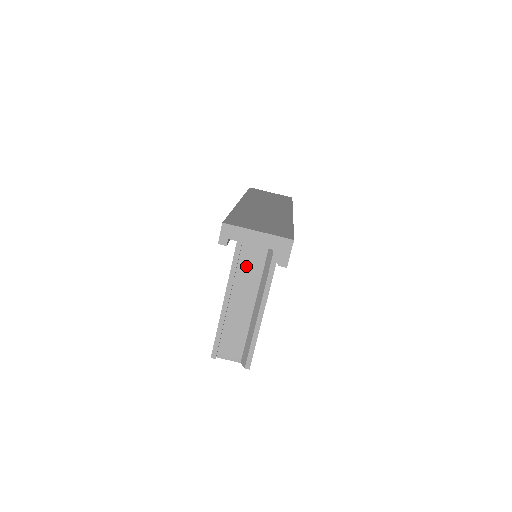
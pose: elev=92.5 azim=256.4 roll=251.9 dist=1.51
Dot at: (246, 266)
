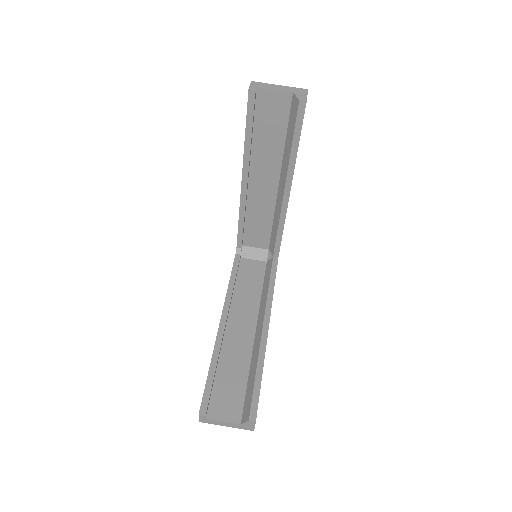
Dot at: (240, 306)
